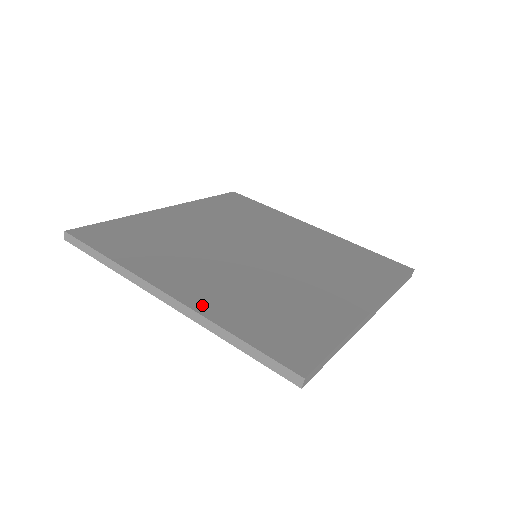
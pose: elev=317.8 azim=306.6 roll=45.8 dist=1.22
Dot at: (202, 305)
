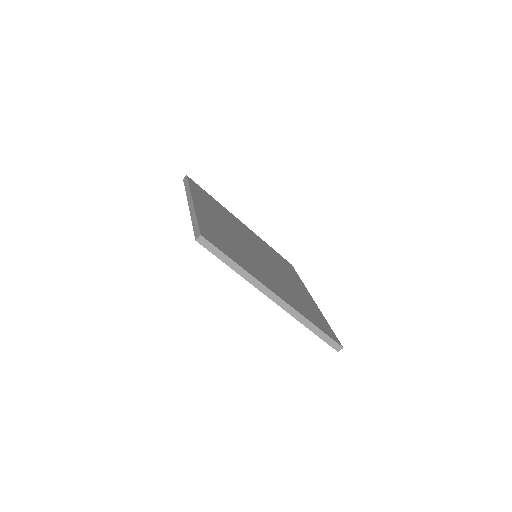
Dot at: (200, 211)
